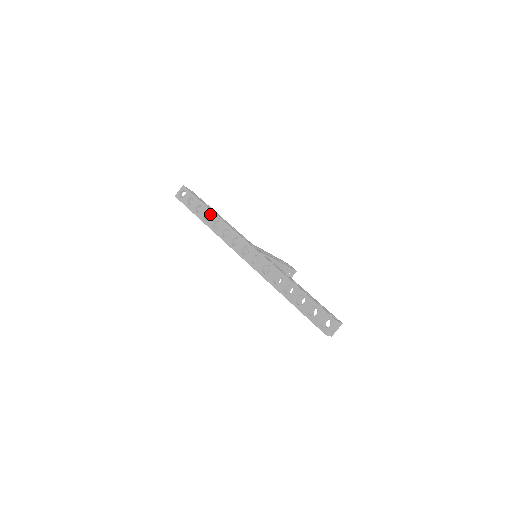
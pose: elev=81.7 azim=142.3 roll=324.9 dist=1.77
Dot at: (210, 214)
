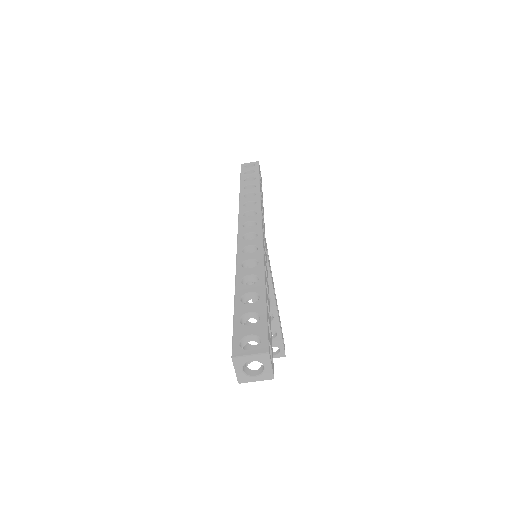
Dot at: occluded
